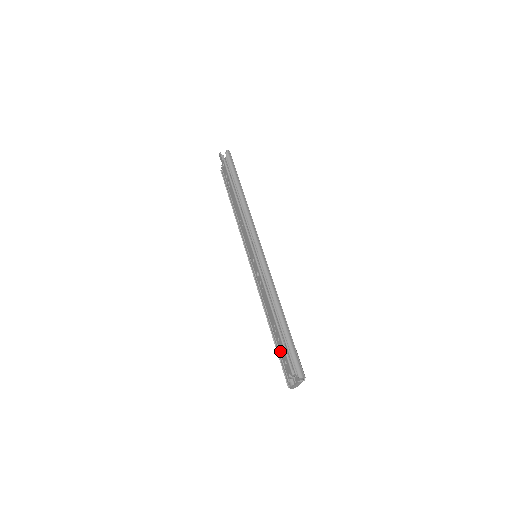
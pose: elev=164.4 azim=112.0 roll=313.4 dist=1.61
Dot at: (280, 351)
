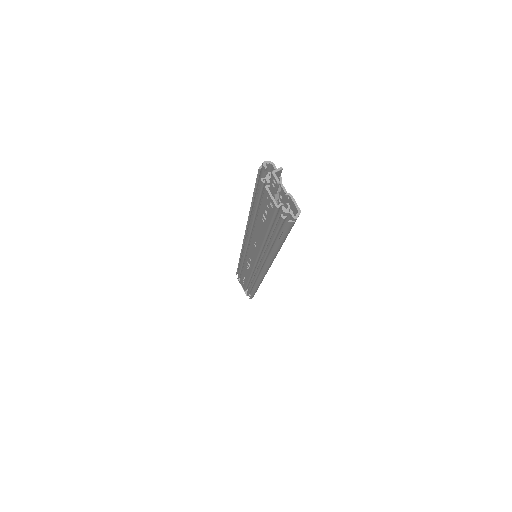
Dot at: (241, 279)
